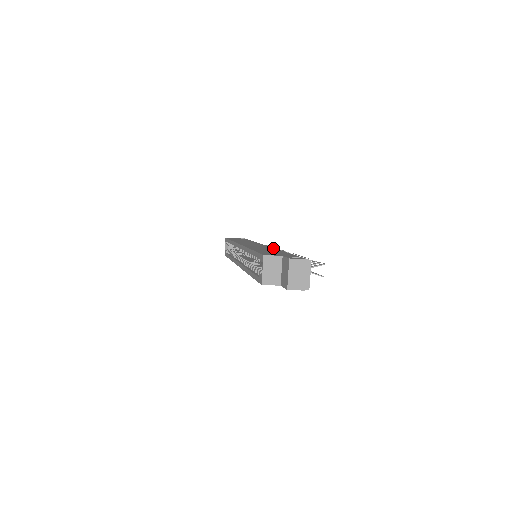
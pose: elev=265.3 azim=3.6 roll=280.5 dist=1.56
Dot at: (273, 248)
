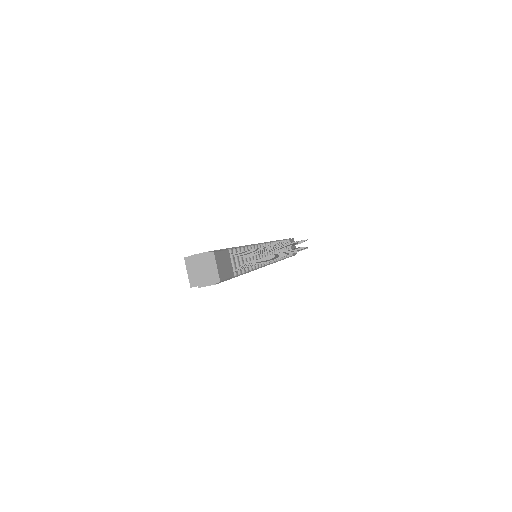
Dot at: occluded
